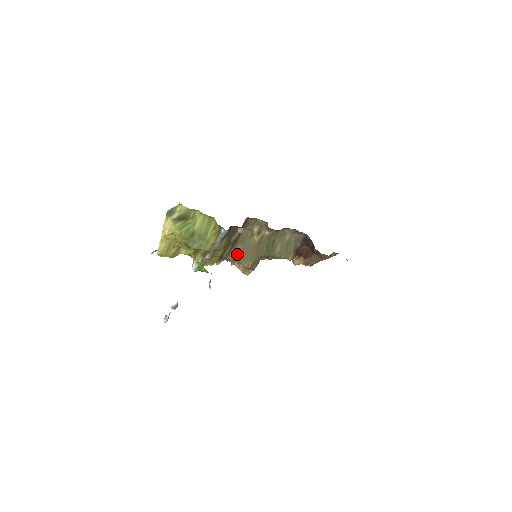
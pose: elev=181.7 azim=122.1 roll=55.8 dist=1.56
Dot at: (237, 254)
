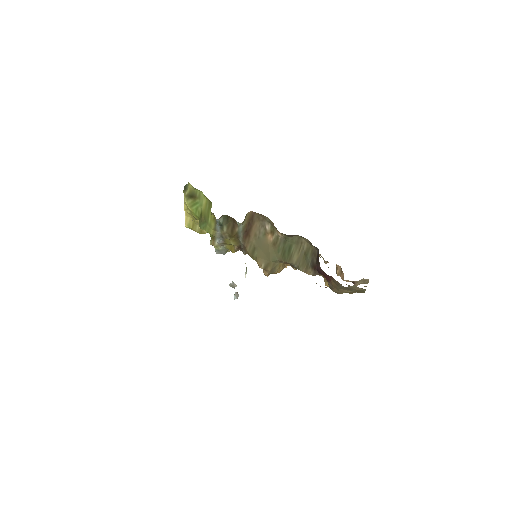
Dot at: (251, 249)
